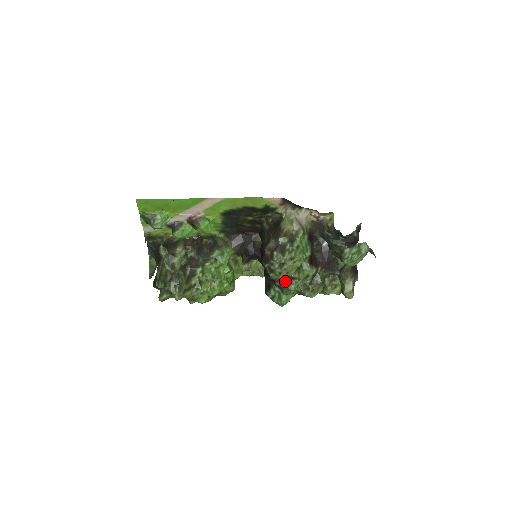
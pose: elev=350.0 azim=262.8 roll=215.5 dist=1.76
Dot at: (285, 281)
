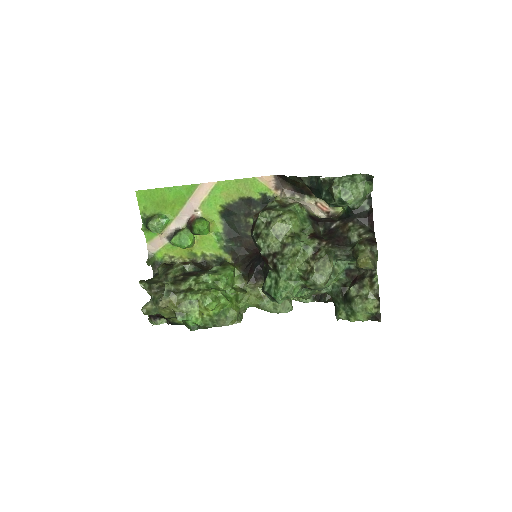
Dot at: (277, 251)
